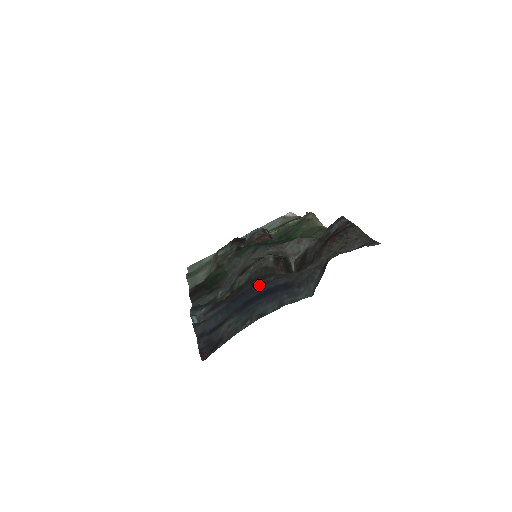
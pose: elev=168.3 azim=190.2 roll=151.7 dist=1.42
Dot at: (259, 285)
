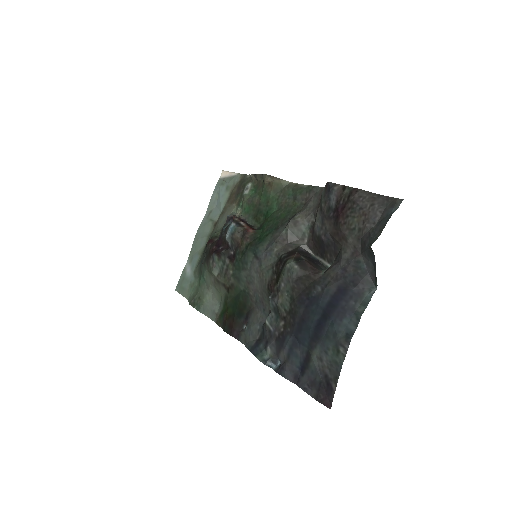
Dot at: (313, 304)
